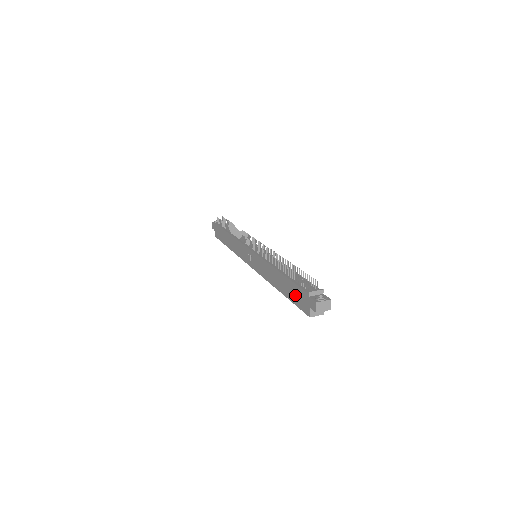
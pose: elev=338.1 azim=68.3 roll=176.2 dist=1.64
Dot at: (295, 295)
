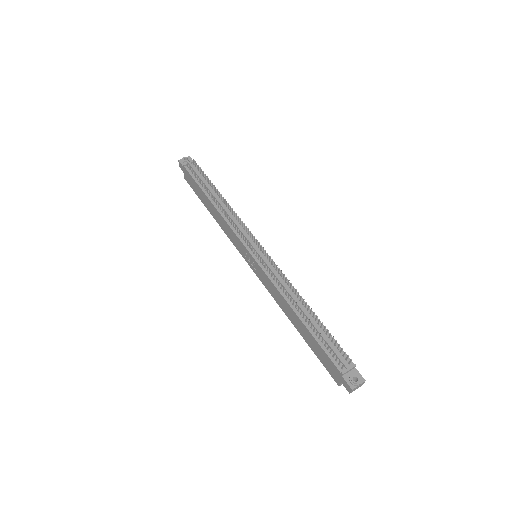
Dot at: (321, 355)
